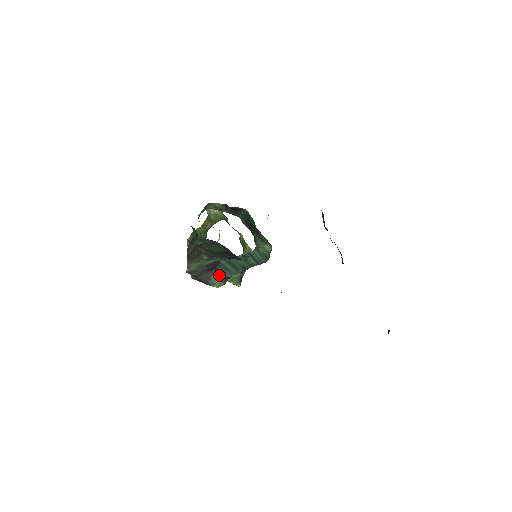
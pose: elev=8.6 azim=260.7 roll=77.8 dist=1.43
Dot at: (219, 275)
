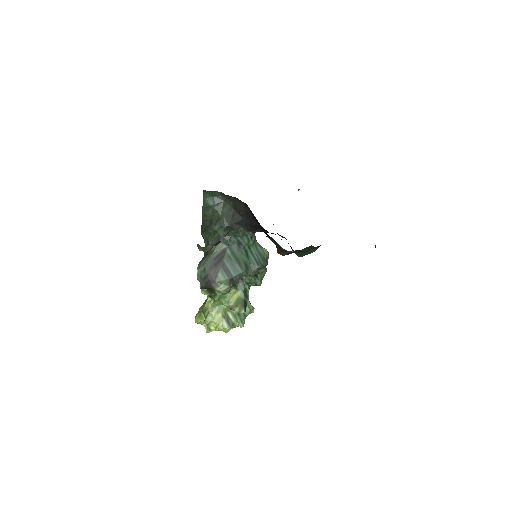
Dot at: (225, 272)
